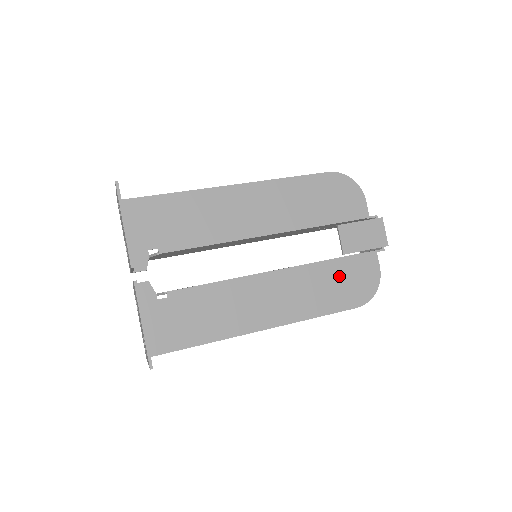
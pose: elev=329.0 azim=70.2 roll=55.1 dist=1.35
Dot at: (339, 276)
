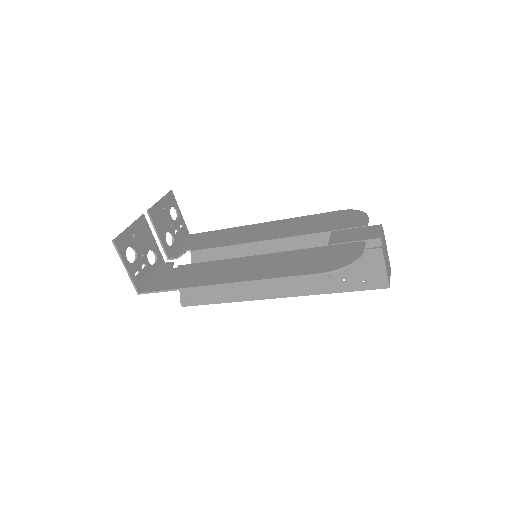
Dot at: (315, 256)
